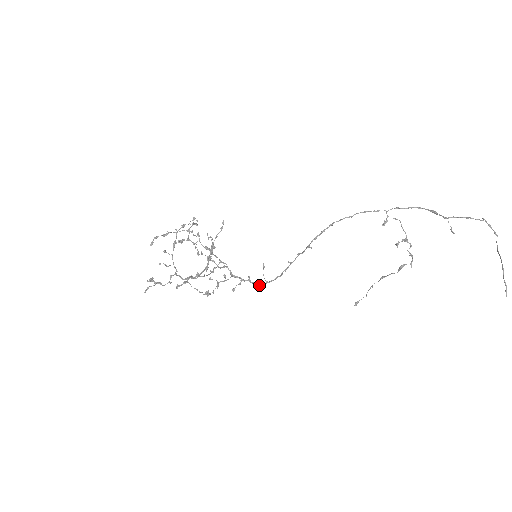
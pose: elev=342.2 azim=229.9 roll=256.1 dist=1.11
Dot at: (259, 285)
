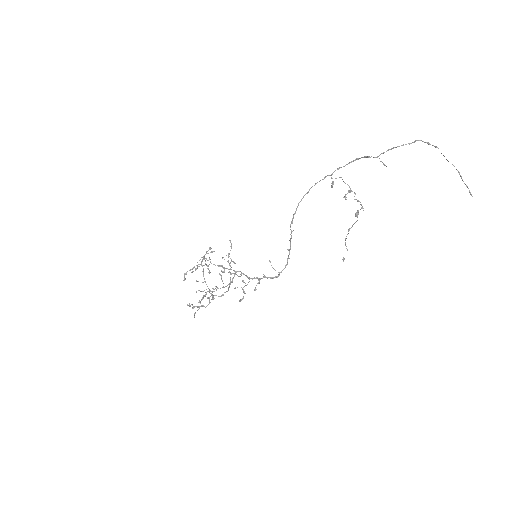
Dot at: occluded
